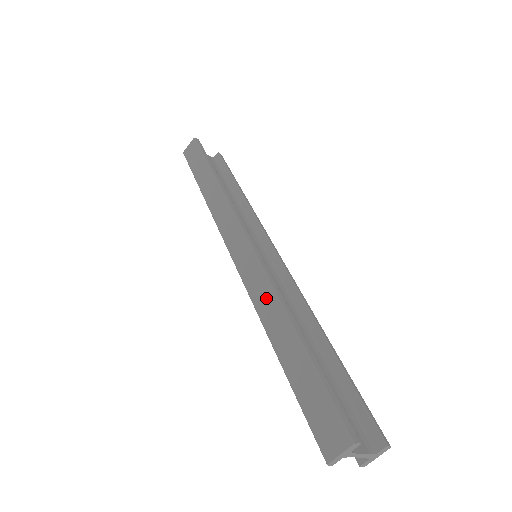
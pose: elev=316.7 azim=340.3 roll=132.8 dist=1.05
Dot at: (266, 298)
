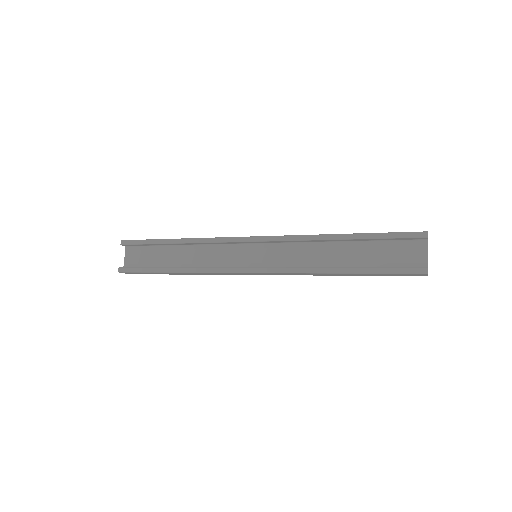
Dot at: occluded
